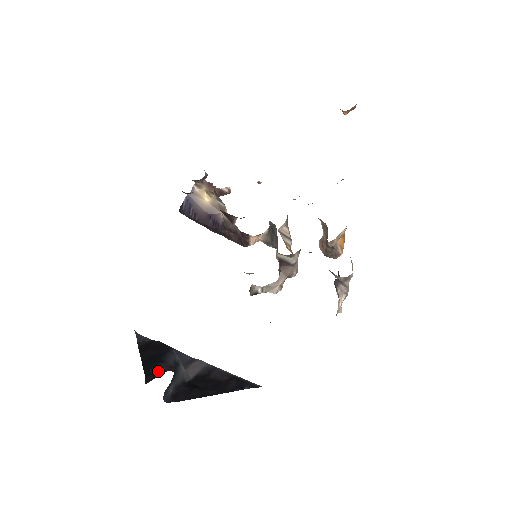
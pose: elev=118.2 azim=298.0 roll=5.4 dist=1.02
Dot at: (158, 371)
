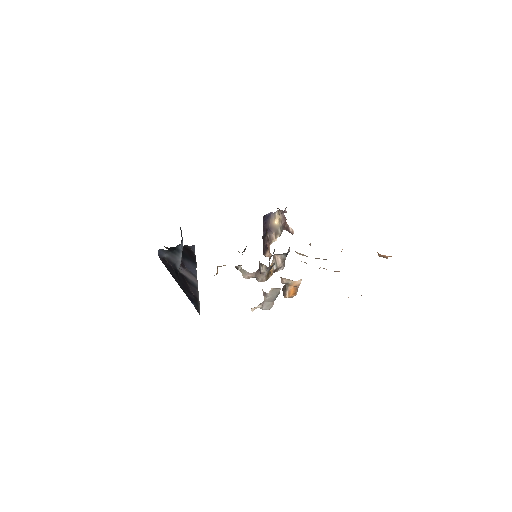
Dot at: occluded
